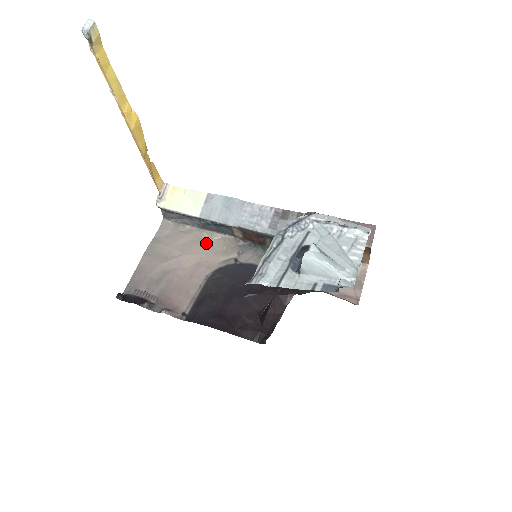
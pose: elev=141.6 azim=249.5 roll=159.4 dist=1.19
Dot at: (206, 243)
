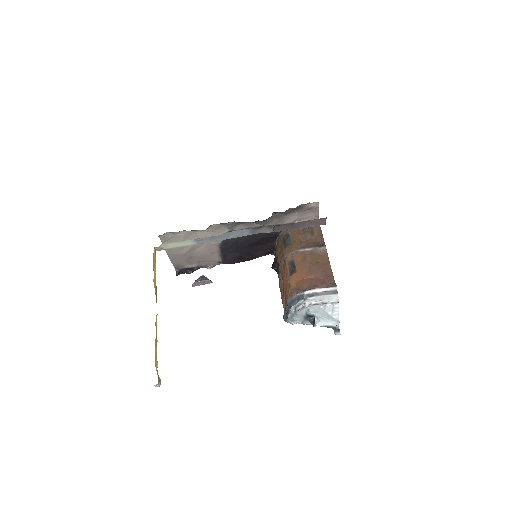
Dot at: (202, 233)
